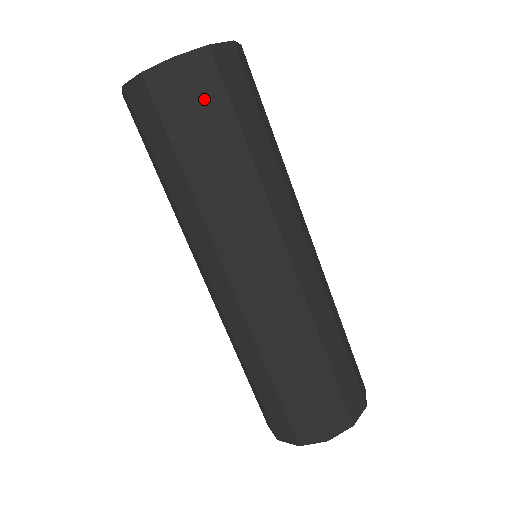
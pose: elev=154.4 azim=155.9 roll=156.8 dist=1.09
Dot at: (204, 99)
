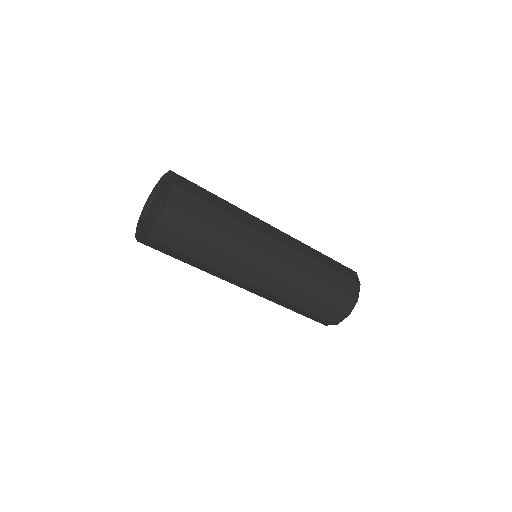
Dot at: (196, 192)
